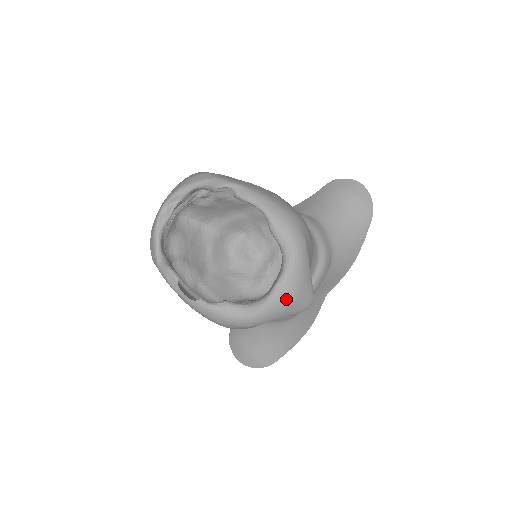
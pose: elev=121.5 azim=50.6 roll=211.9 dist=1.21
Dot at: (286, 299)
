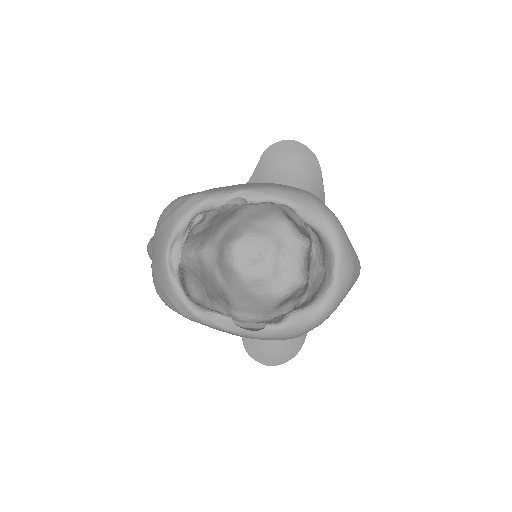
Dot at: (348, 276)
